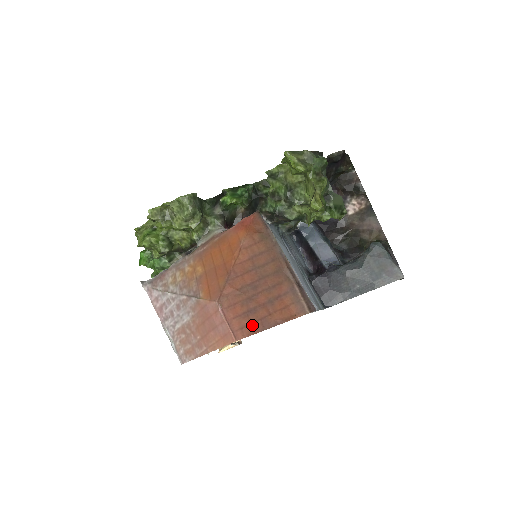
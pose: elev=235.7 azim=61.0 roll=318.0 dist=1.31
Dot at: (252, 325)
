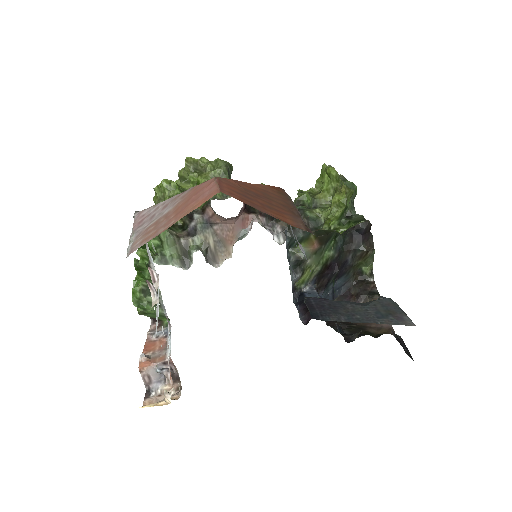
Dot at: (242, 199)
